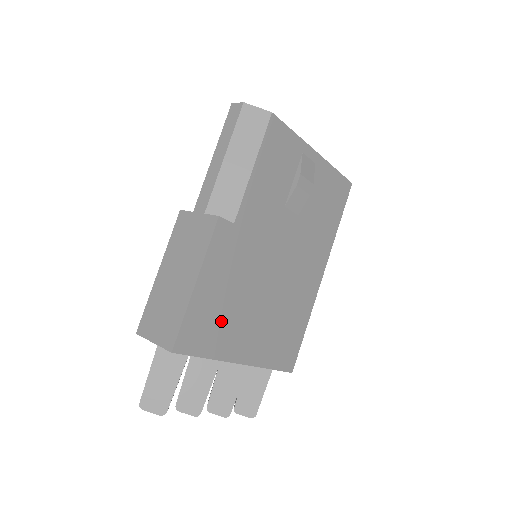
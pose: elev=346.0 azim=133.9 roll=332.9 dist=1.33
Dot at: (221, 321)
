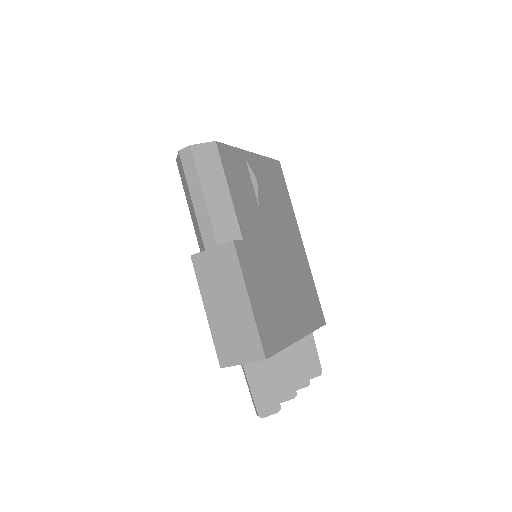
Dot at: (275, 316)
